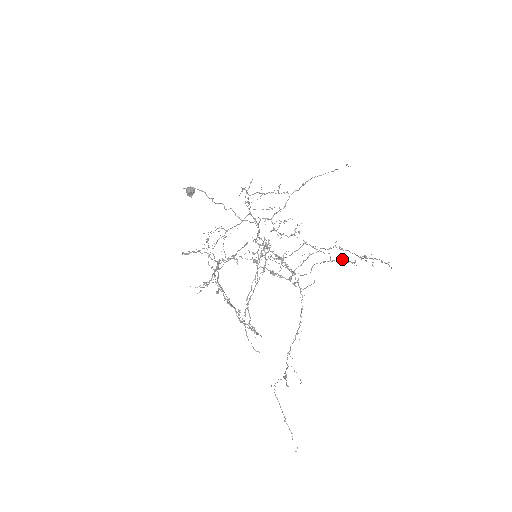
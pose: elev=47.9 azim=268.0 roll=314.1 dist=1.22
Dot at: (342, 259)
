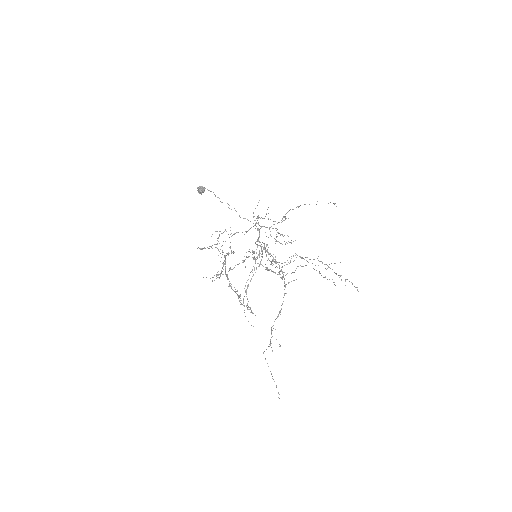
Dot at: occluded
